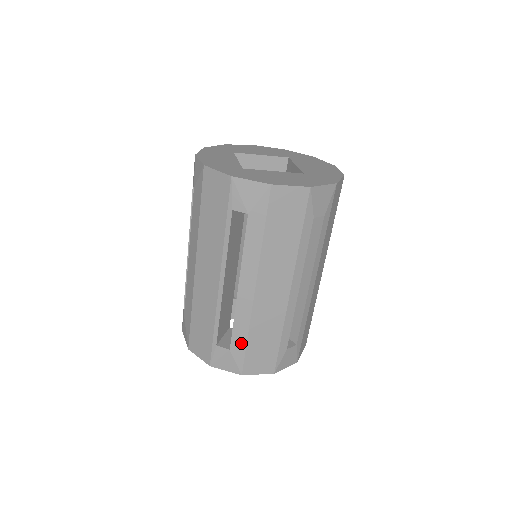
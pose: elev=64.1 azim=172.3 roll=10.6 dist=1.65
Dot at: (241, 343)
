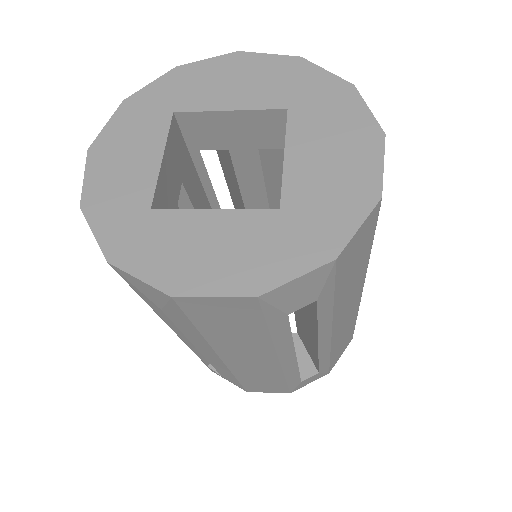
Dot at: (232, 379)
